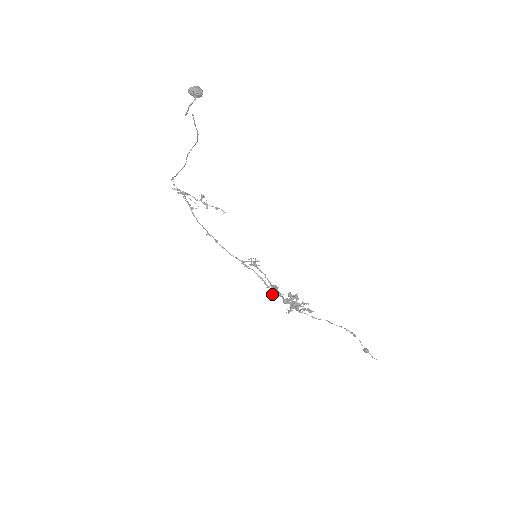
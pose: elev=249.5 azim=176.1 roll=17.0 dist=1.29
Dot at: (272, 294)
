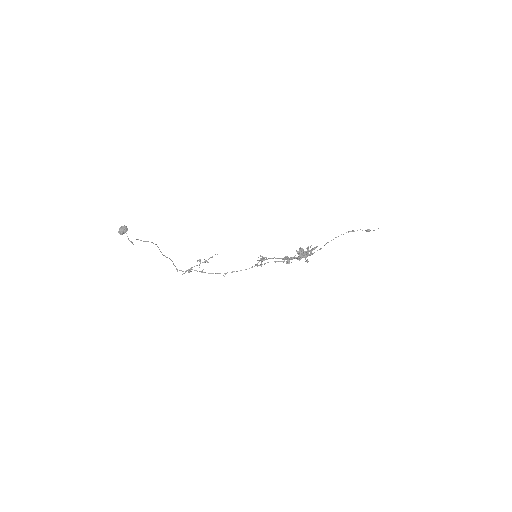
Dot at: (289, 263)
